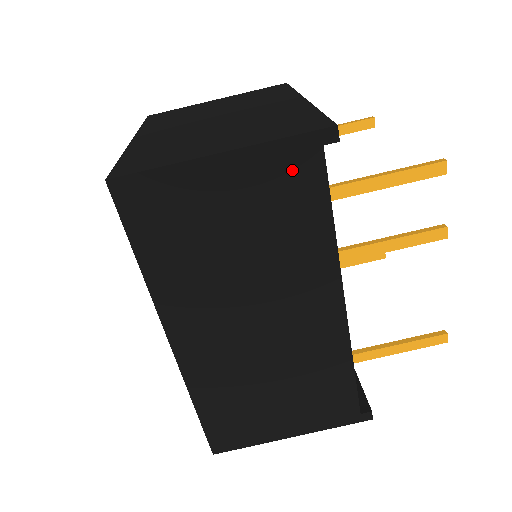
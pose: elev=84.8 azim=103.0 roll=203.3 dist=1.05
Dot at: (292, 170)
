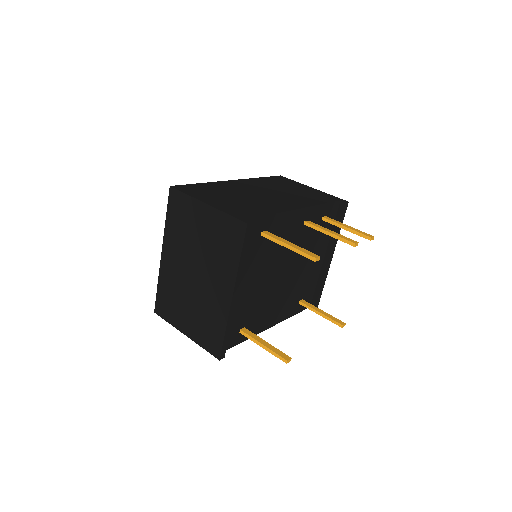
Dot at: (326, 197)
